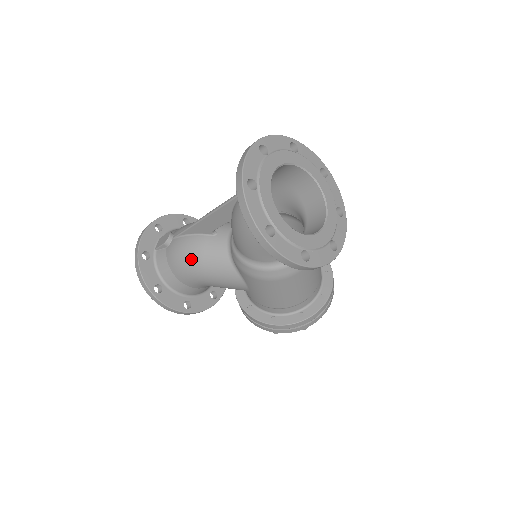
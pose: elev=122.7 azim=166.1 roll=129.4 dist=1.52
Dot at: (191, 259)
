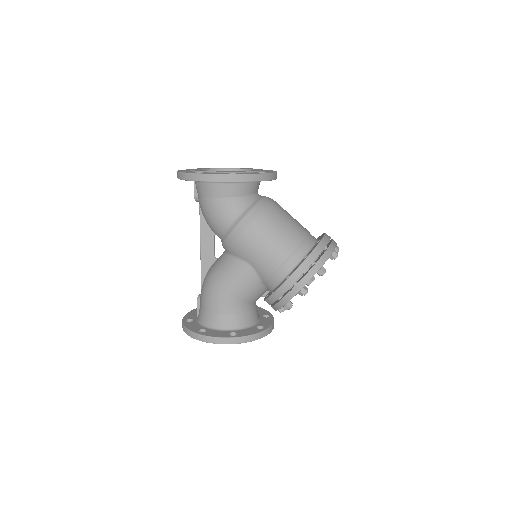
Dot at: (208, 283)
